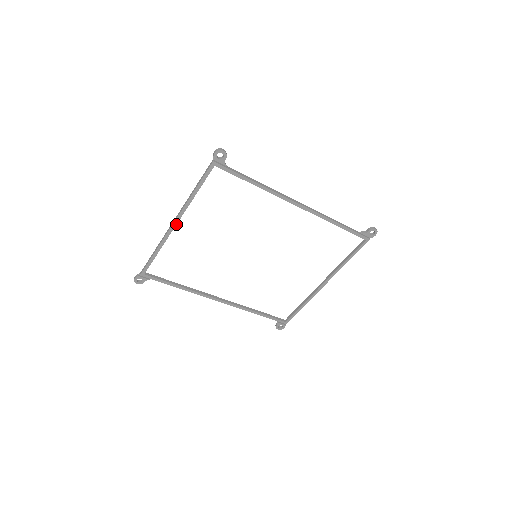
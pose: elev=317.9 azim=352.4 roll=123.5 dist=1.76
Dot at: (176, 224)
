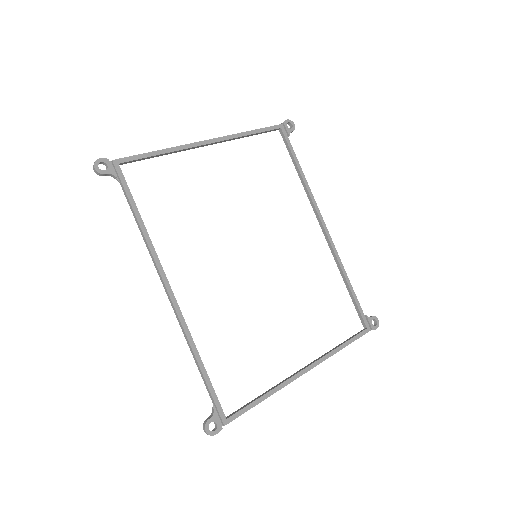
Dot at: (209, 143)
